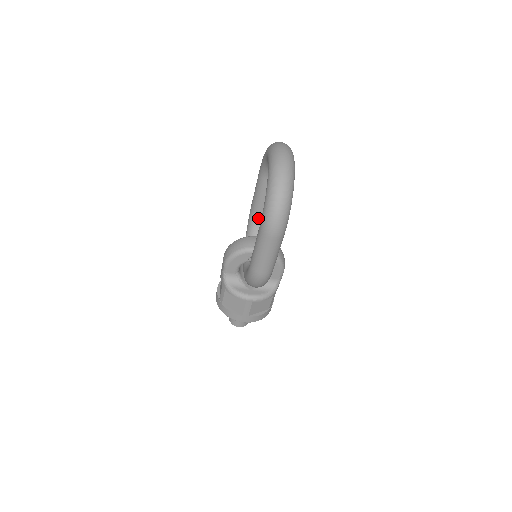
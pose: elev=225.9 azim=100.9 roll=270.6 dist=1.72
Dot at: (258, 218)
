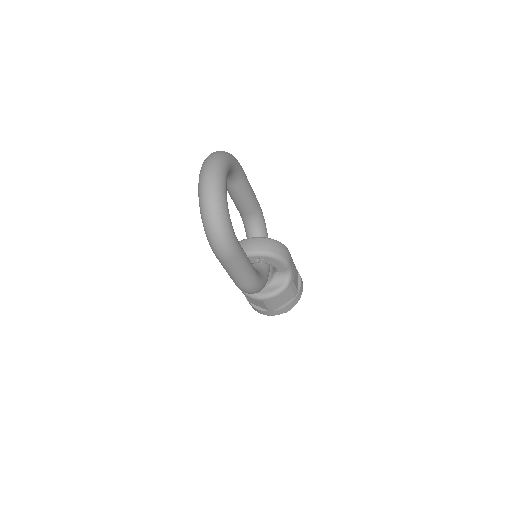
Dot at: (246, 218)
